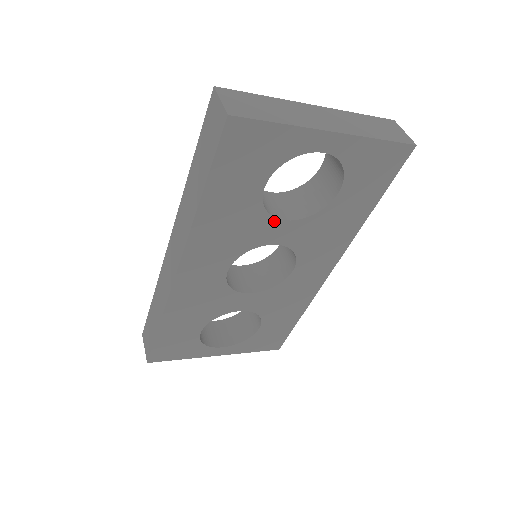
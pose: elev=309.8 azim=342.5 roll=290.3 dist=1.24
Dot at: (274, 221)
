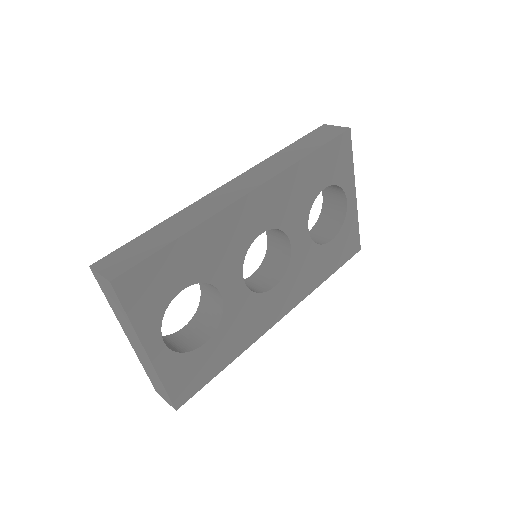
Dot at: (306, 222)
